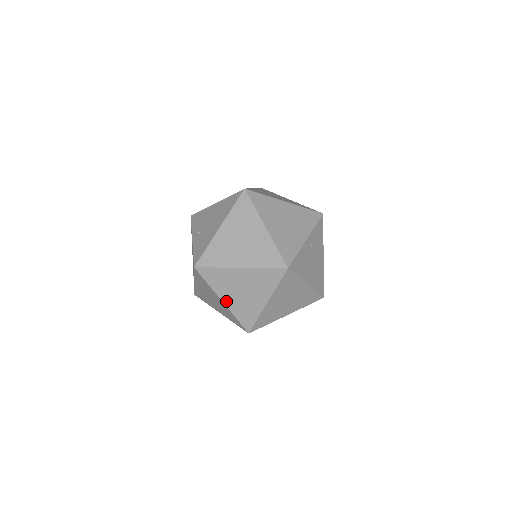
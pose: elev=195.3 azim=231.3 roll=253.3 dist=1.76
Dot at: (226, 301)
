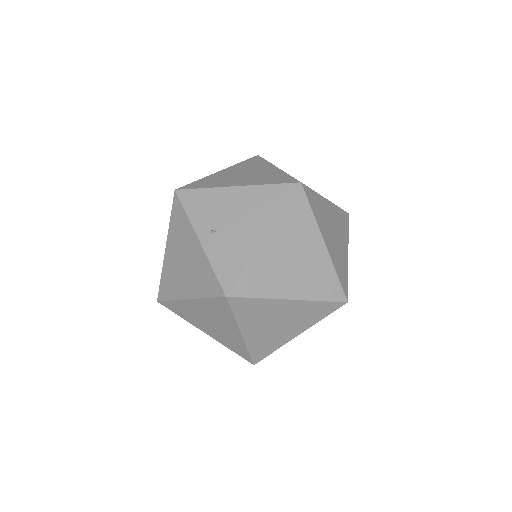
Dot at: (247, 334)
